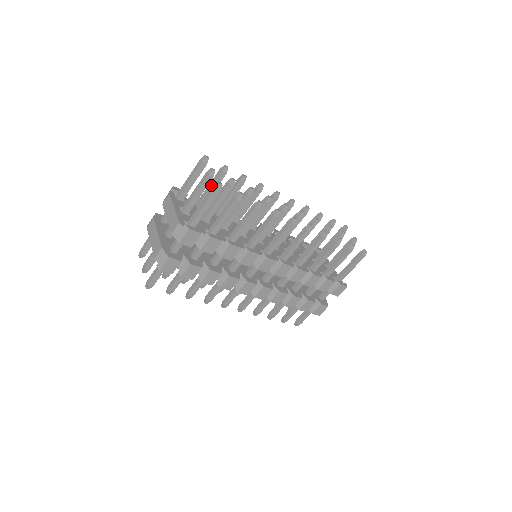
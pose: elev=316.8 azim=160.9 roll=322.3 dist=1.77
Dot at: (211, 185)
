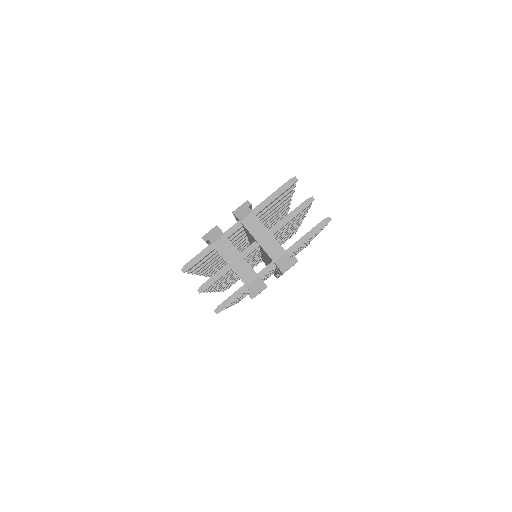
Dot at: (277, 201)
